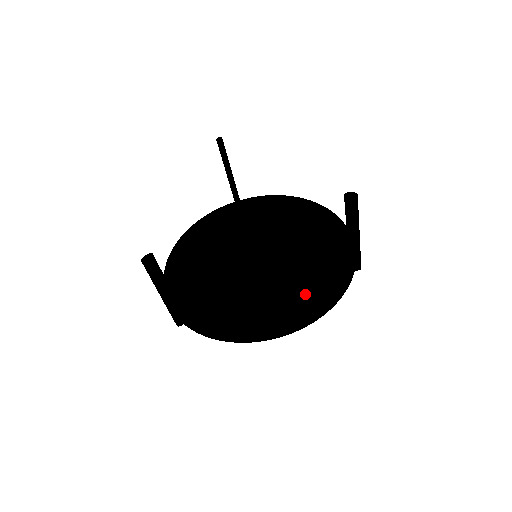
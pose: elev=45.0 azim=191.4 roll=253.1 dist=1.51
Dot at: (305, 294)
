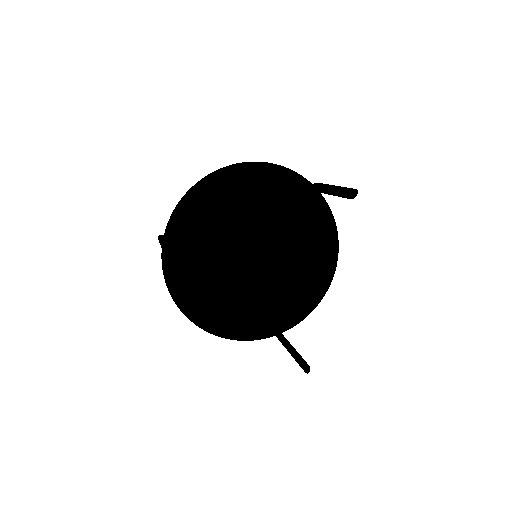
Dot at: (237, 316)
